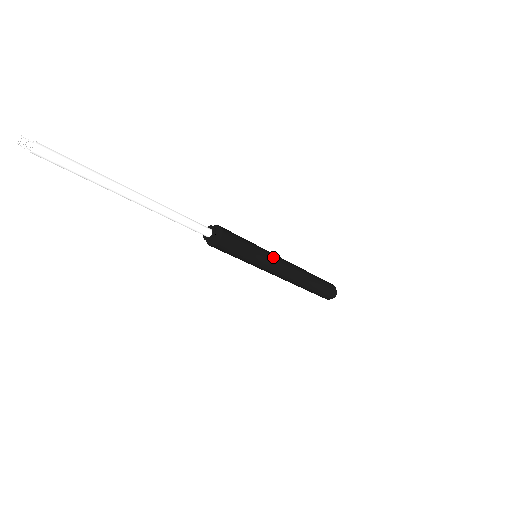
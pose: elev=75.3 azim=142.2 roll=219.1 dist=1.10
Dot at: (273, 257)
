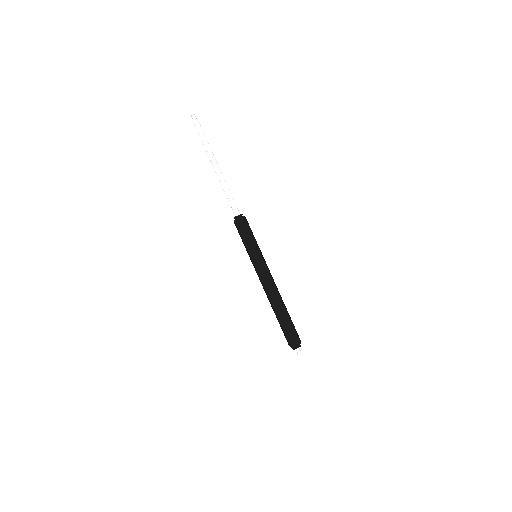
Dot at: occluded
